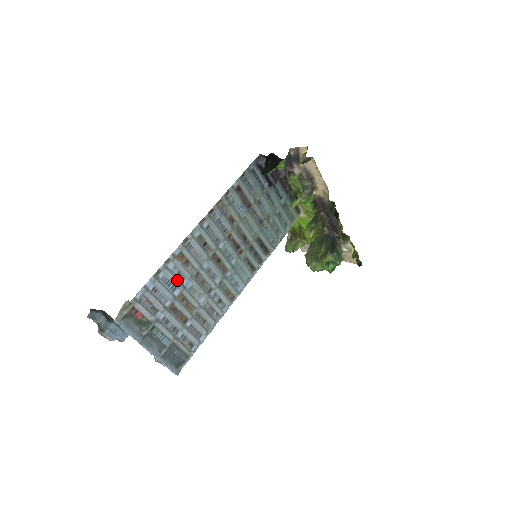
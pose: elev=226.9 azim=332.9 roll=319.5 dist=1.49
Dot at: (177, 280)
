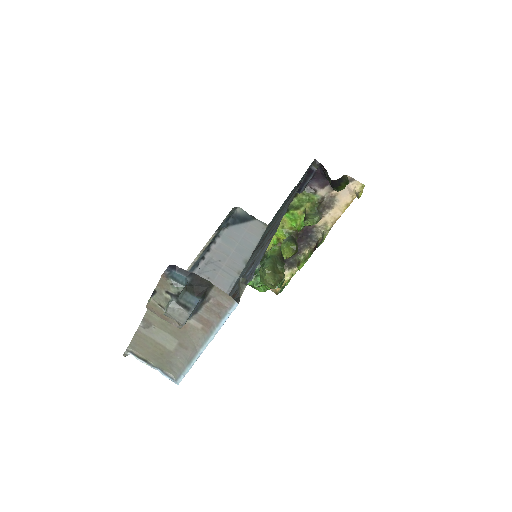
Dot at: occluded
